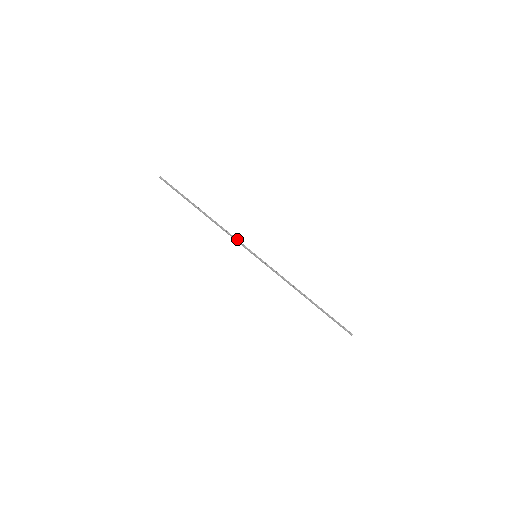
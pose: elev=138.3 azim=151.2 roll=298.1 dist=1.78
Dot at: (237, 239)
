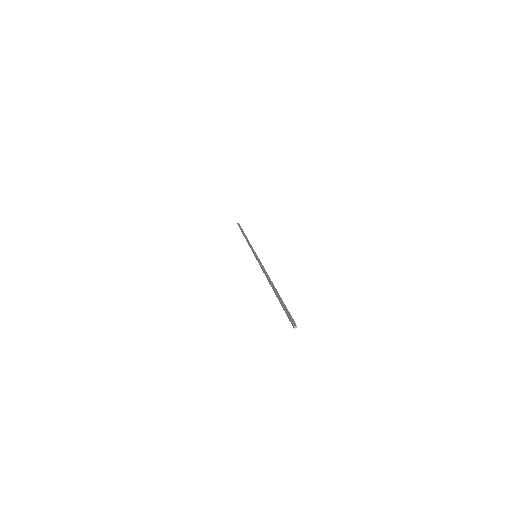
Dot at: occluded
